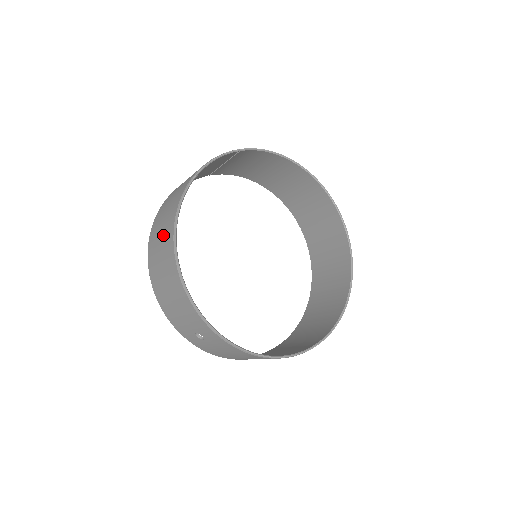
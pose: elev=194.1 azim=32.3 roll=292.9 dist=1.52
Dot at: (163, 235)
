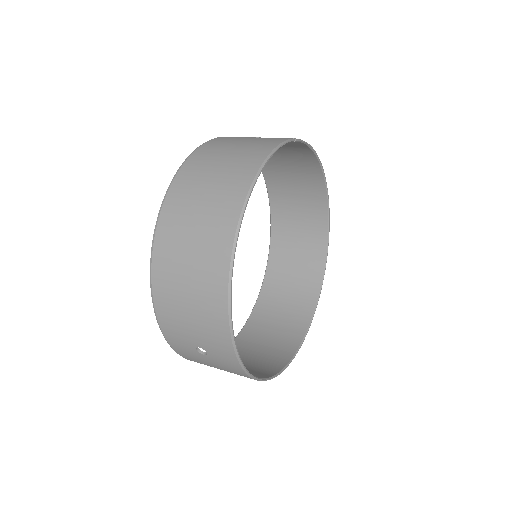
Dot at: (204, 230)
